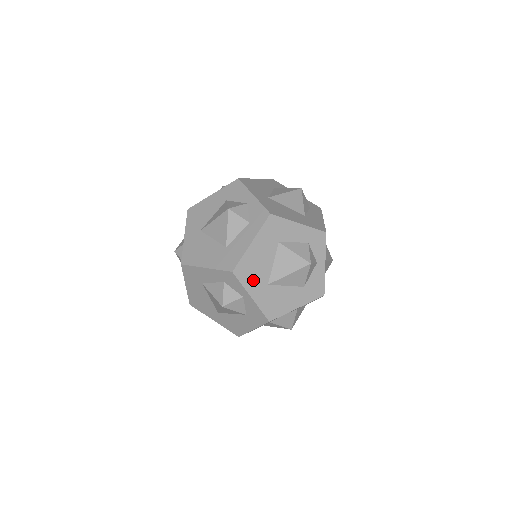
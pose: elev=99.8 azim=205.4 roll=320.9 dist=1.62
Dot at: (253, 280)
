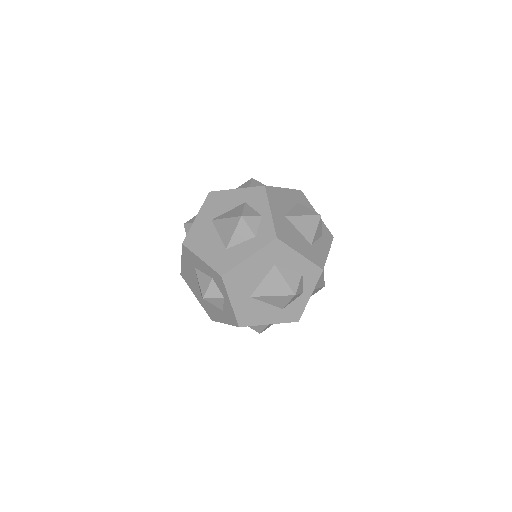
Dot at: (238, 289)
